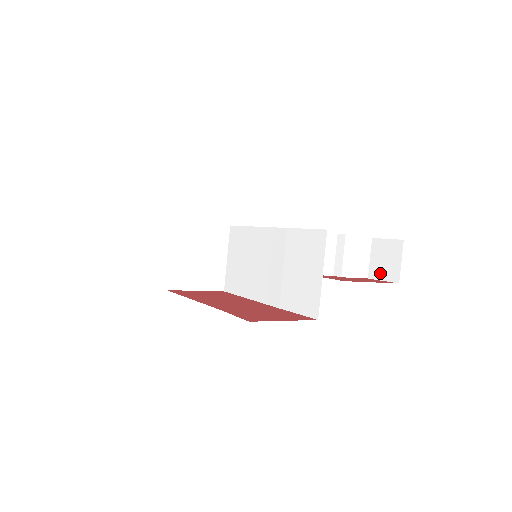
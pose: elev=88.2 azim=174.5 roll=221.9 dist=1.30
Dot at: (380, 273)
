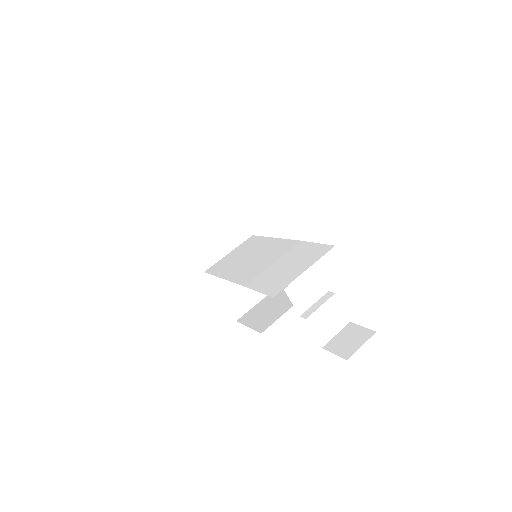
Dot at: (336, 347)
